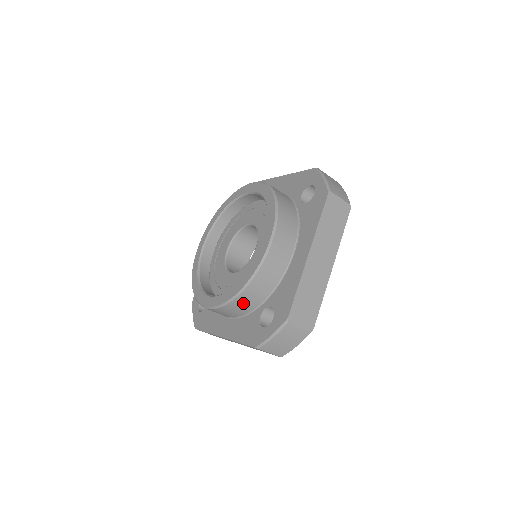
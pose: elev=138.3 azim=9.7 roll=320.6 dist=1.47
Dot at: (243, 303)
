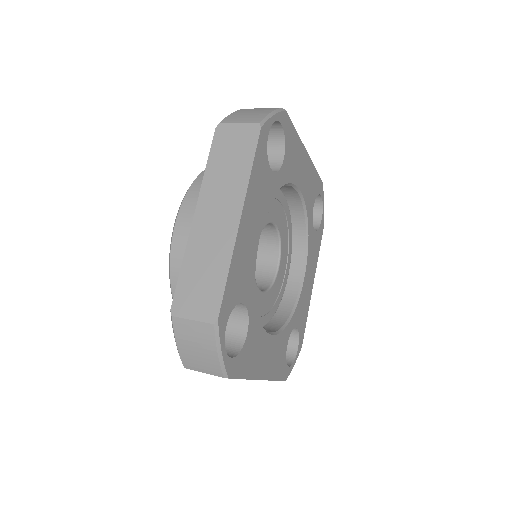
Dot at: occluded
